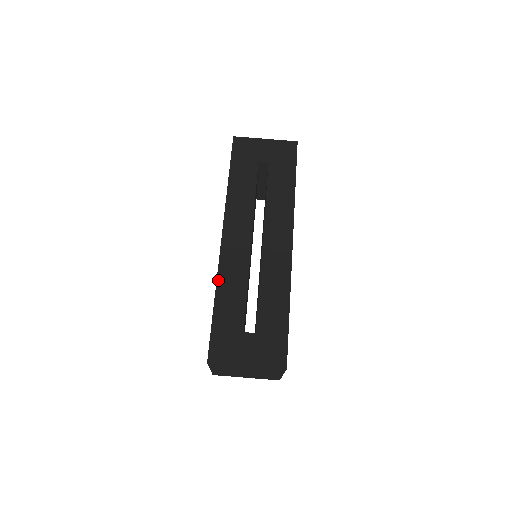
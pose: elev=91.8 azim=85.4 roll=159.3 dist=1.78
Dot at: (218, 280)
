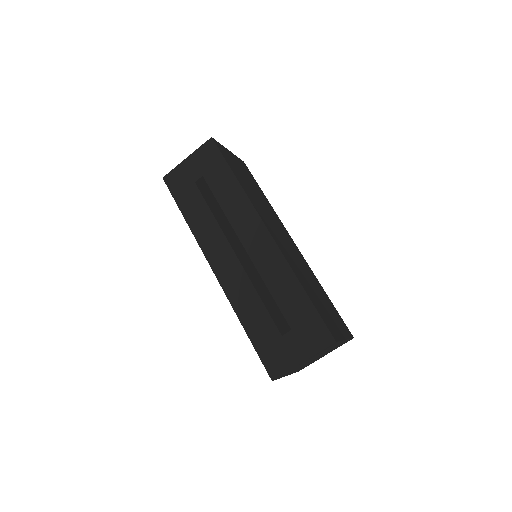
Dot at: (234, 308)
